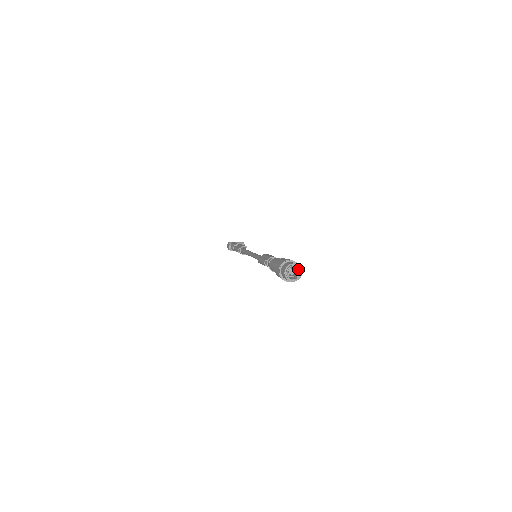
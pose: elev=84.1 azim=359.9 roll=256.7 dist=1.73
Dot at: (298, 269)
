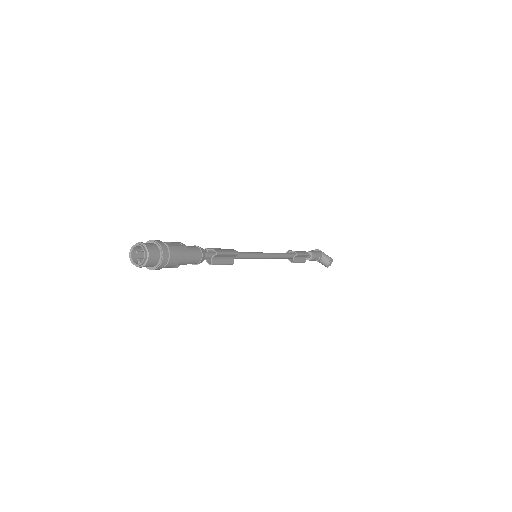
Dot at: (147, 255)
